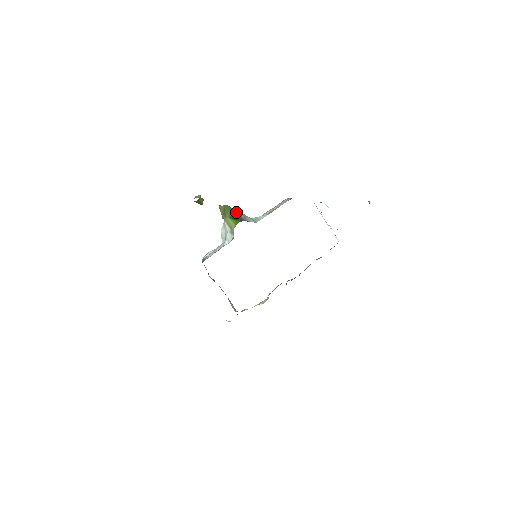
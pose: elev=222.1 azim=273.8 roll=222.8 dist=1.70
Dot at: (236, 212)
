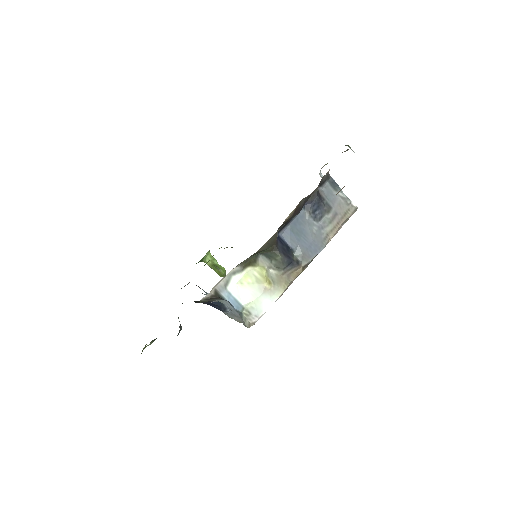
Dot at: occluded
